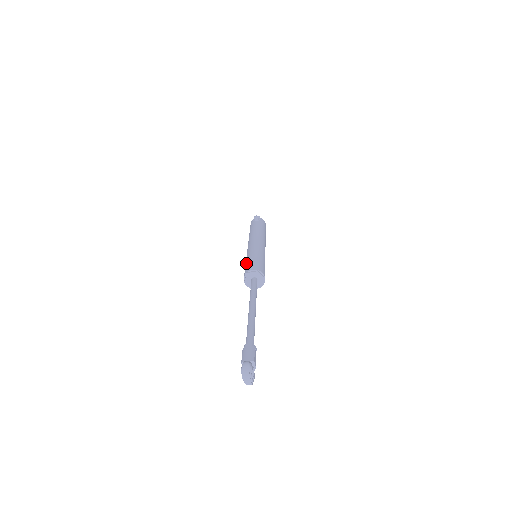
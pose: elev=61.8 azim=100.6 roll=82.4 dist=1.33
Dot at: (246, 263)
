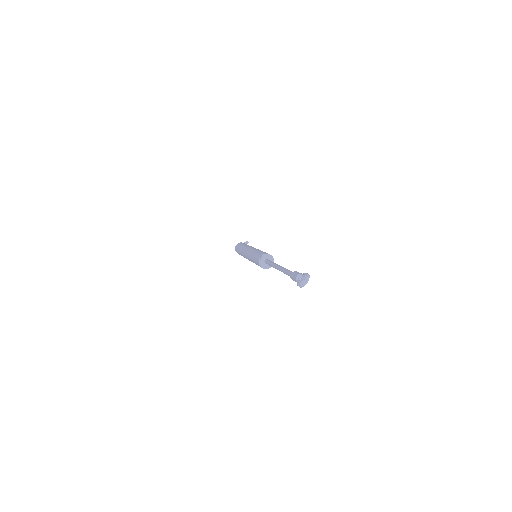
Dot at: (260, 251)
